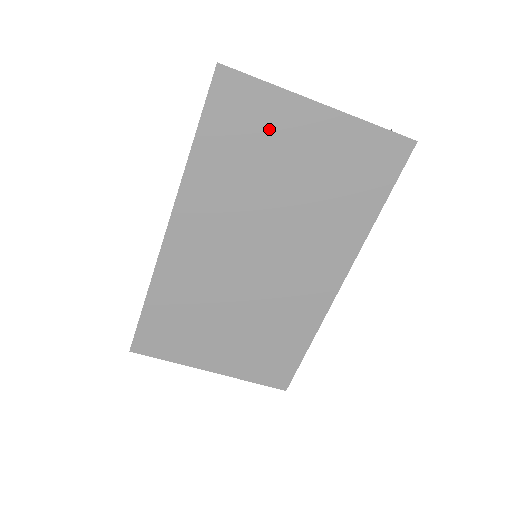
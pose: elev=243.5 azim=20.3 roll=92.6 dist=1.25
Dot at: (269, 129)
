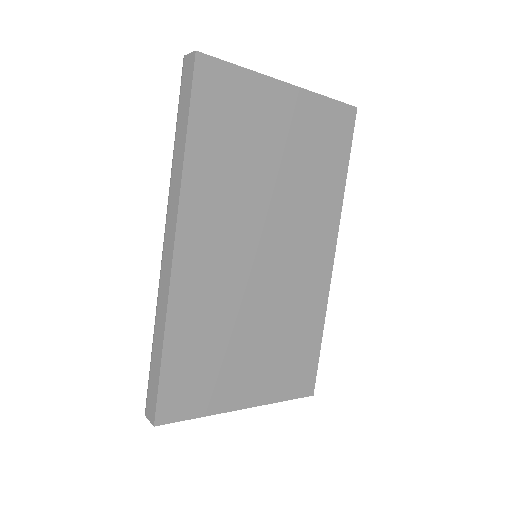
Dot at: (251, 114)
